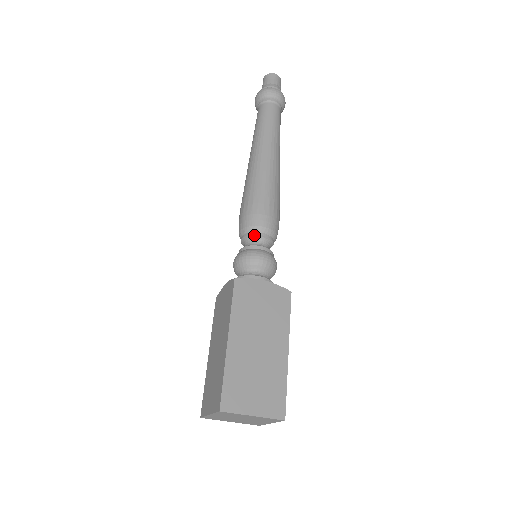
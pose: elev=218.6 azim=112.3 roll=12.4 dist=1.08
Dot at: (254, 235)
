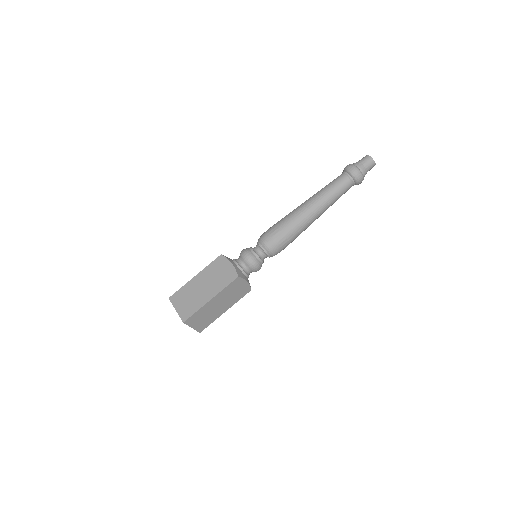
Dot at: (265, 253)
